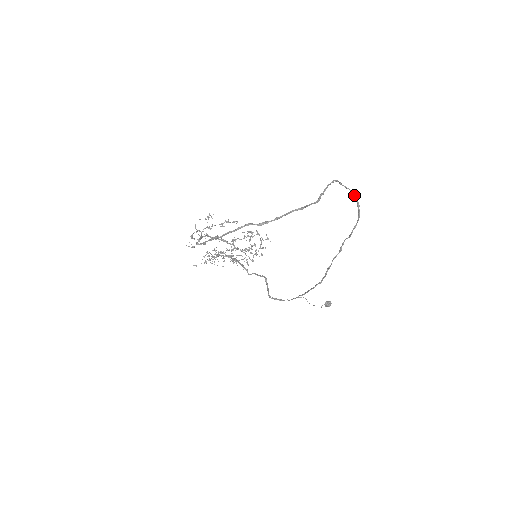
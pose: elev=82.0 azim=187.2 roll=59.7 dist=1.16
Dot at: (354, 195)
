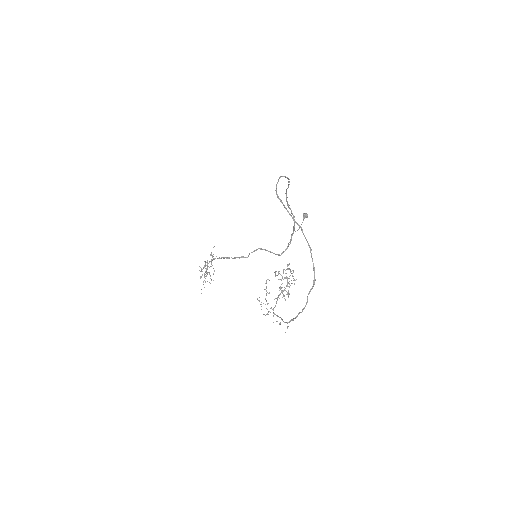
Dot at: (279, 178)
